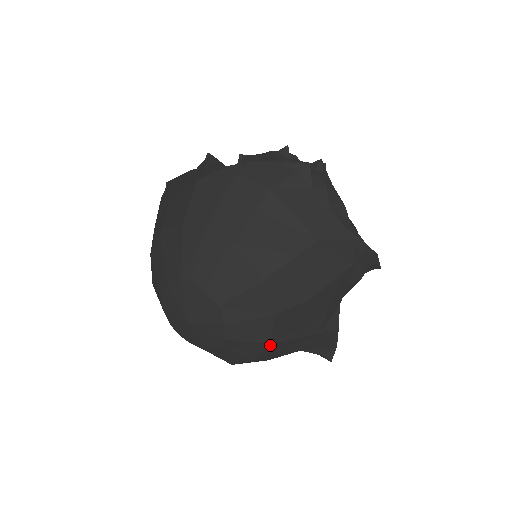
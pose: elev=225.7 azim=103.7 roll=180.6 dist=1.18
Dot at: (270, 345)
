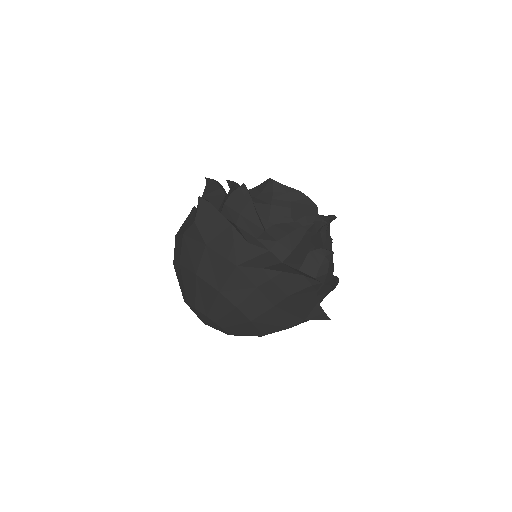
Dot at: occluded
